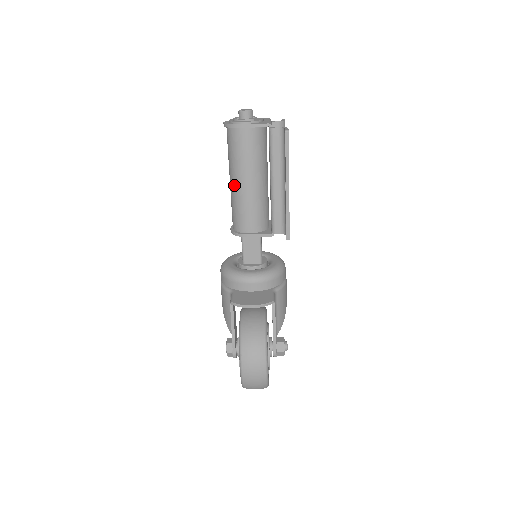
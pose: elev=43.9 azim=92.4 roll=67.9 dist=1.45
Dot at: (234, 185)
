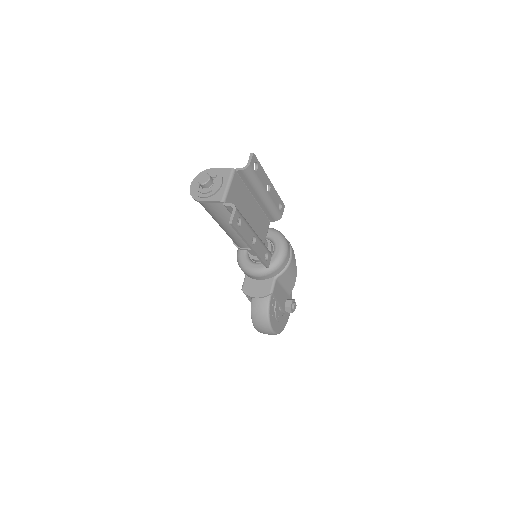
Dot at: occluded
